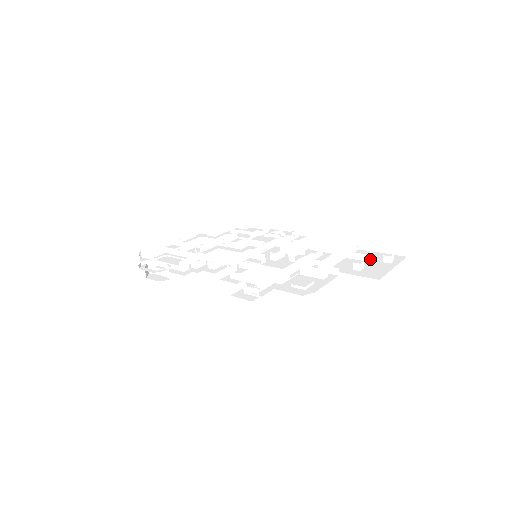
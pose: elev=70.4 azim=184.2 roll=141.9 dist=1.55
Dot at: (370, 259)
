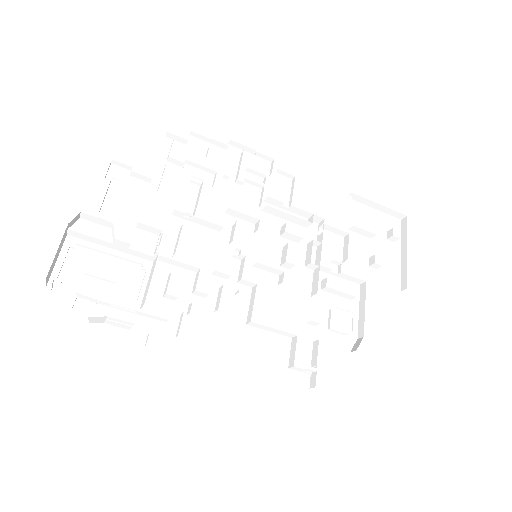
Dot at: (373, 231)
